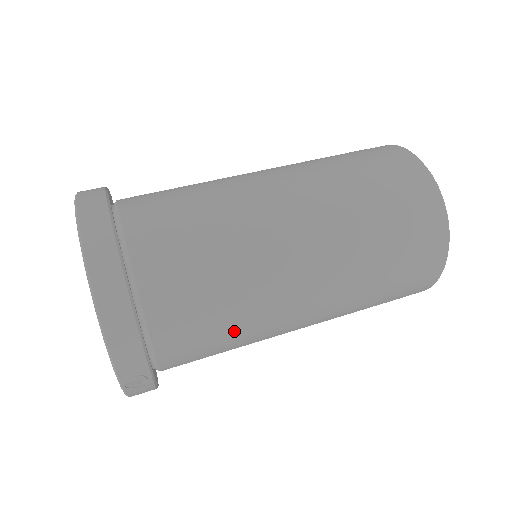
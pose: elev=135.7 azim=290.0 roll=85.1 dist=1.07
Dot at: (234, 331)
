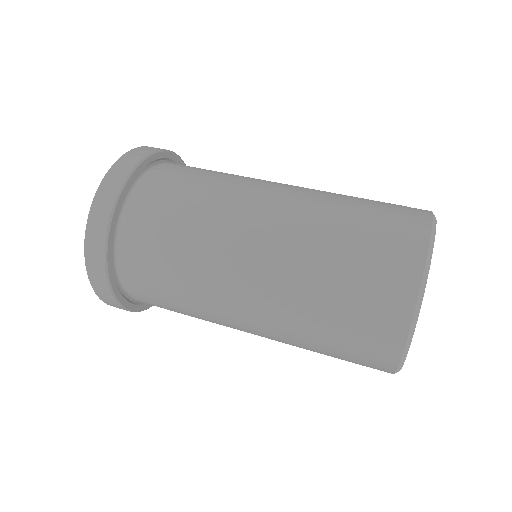
Dot at: (190, 315)
